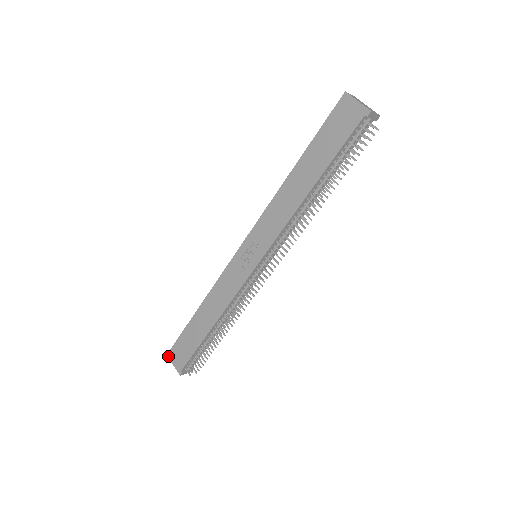
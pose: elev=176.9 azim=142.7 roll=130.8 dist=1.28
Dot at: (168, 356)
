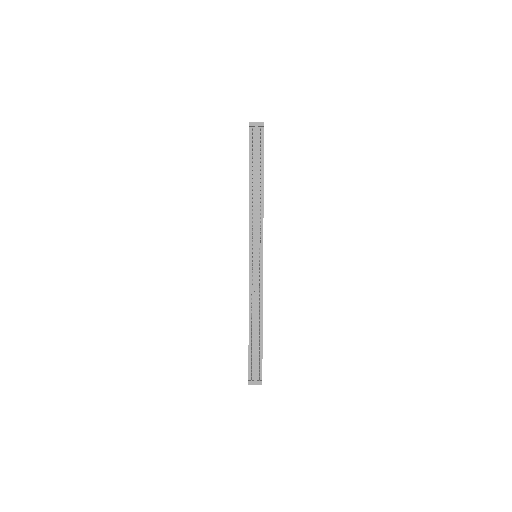
Dot at: occluded
